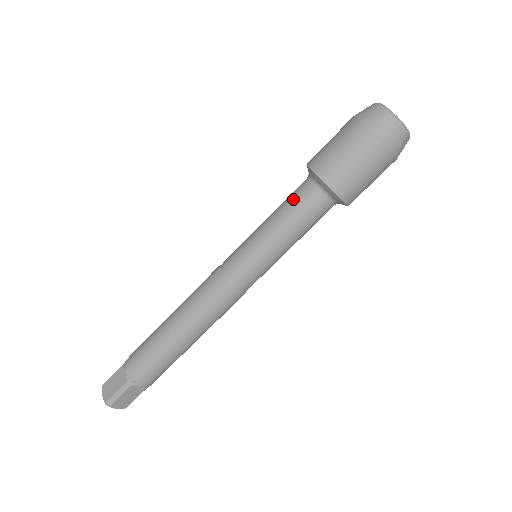
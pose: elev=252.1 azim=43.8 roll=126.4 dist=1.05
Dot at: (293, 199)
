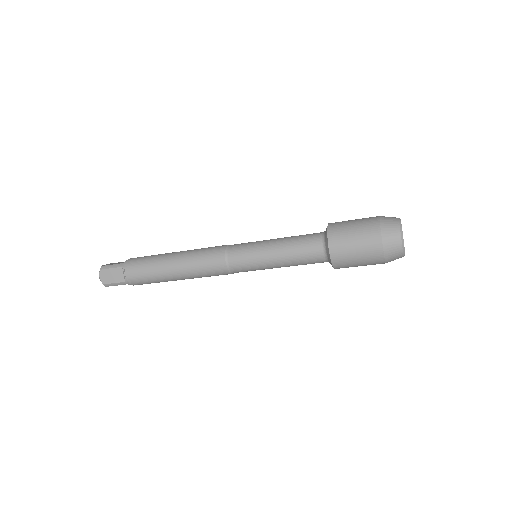
Dot at: (304, 250)
